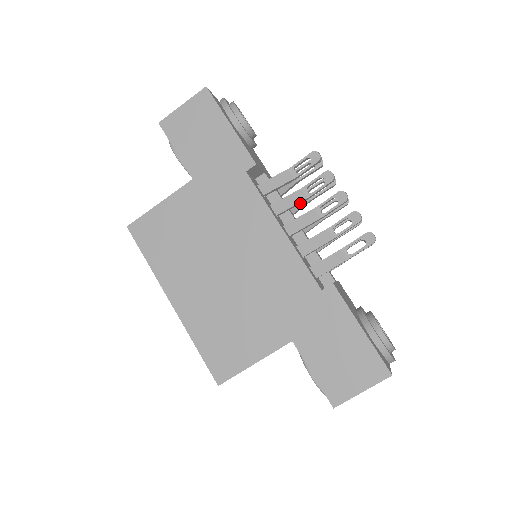
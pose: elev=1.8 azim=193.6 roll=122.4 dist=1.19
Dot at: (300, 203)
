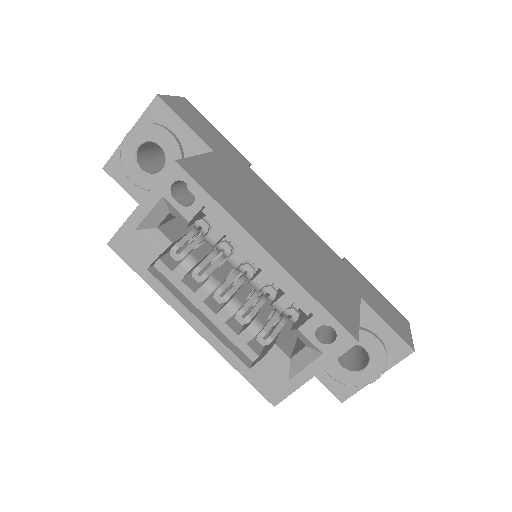
Dot at: occluded
